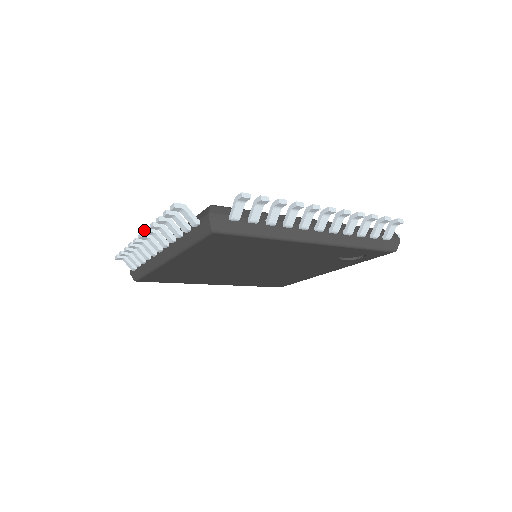
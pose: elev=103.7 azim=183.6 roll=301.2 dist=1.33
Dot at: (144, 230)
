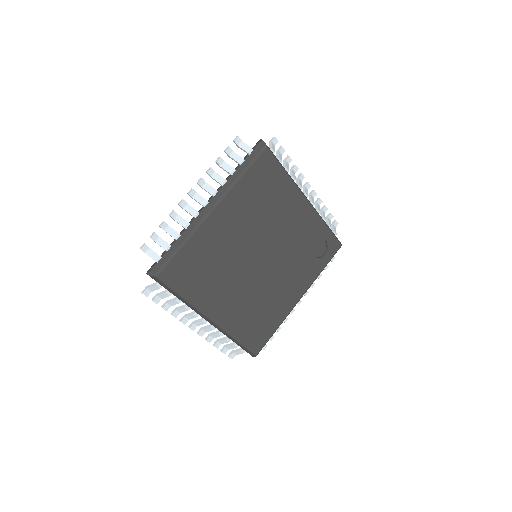
Dot at: (198, 181)
